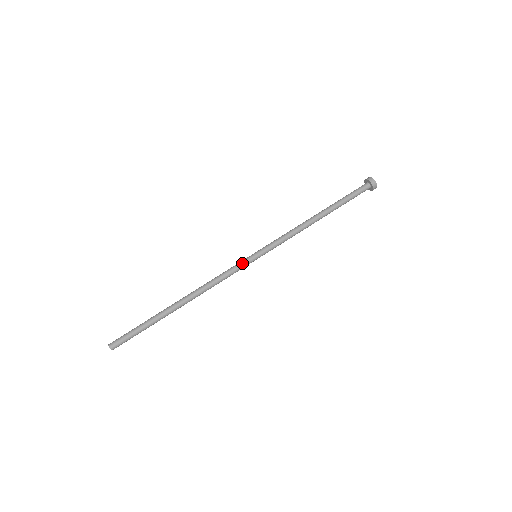
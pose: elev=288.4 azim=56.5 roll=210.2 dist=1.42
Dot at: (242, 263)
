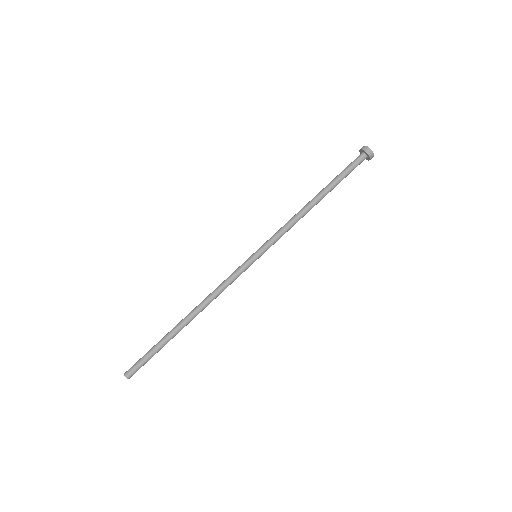
Dot at: (245, 269)
